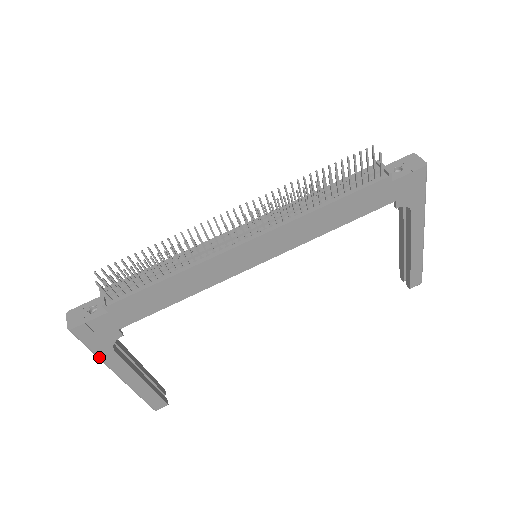
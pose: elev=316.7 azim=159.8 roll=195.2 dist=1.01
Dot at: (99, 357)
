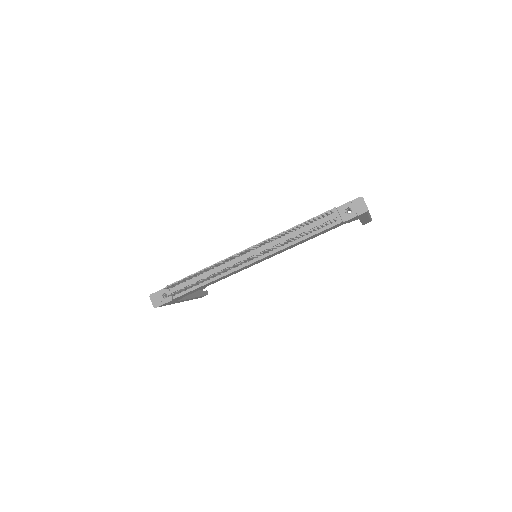
Dot at: (170, 304)
